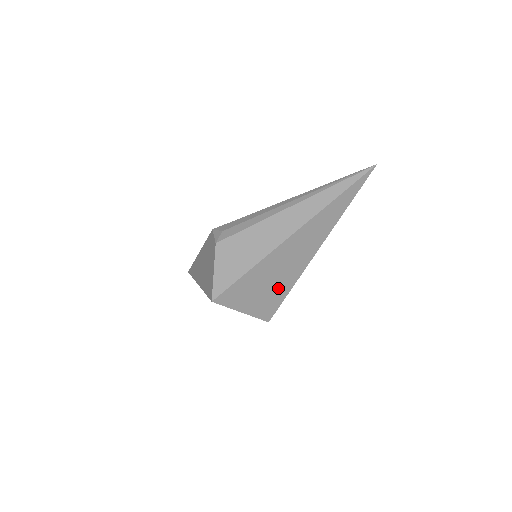
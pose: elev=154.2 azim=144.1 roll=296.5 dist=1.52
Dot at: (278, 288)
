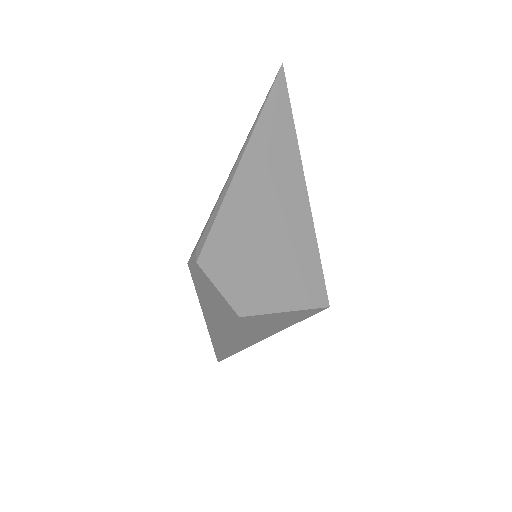
Dot at: (302, 256)
